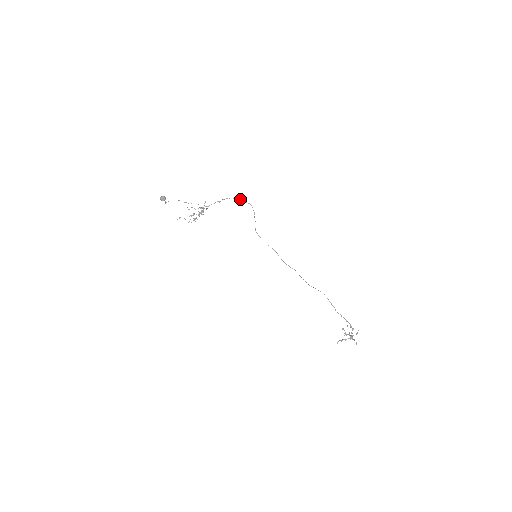
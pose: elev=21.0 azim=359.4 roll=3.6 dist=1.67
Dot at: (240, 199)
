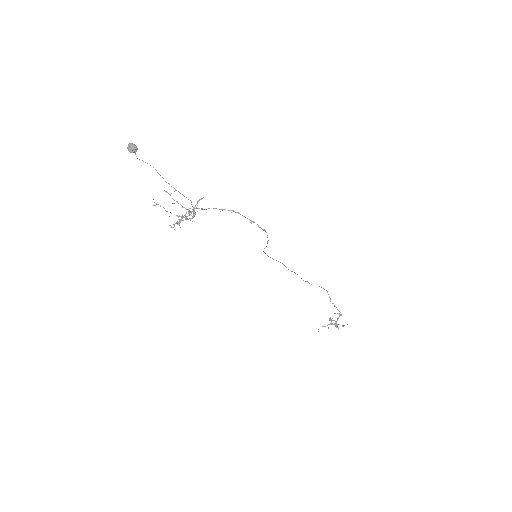
Dot at: (252, 221)
